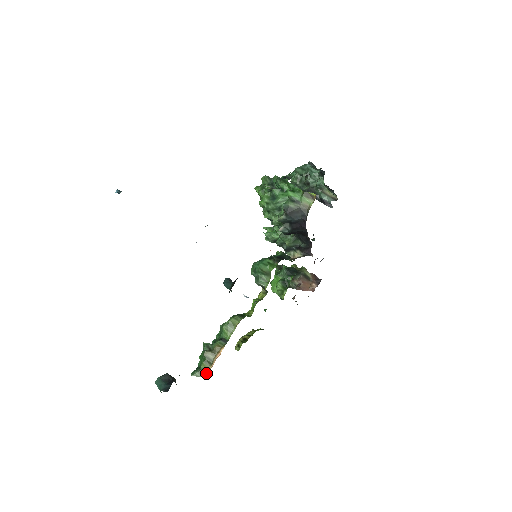
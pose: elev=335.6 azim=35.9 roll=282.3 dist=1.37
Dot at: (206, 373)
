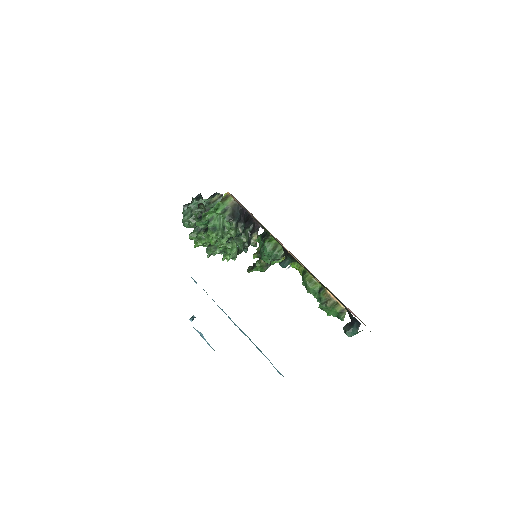
Dot at: (344, 309)
